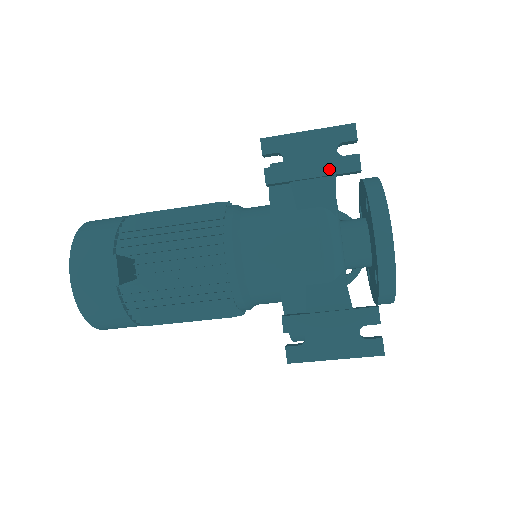
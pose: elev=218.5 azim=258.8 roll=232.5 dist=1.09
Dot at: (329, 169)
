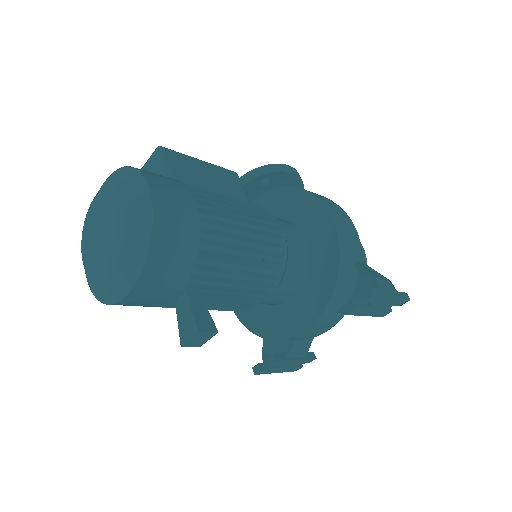
Dot at: (375, 314)
